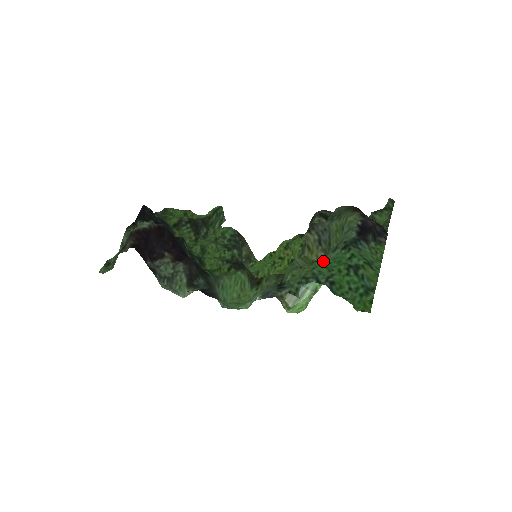
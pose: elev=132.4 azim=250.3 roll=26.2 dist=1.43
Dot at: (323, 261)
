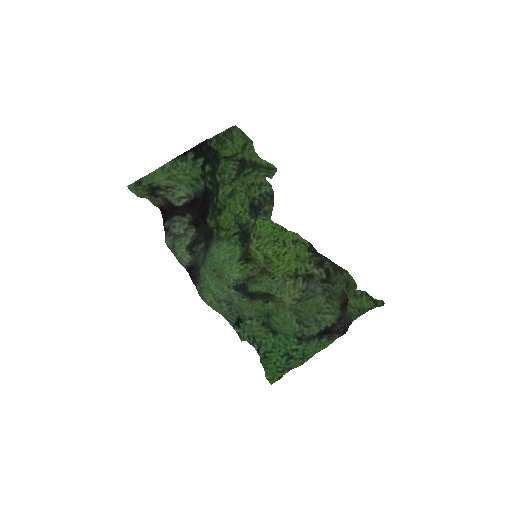
Dot at: (277, 335)
